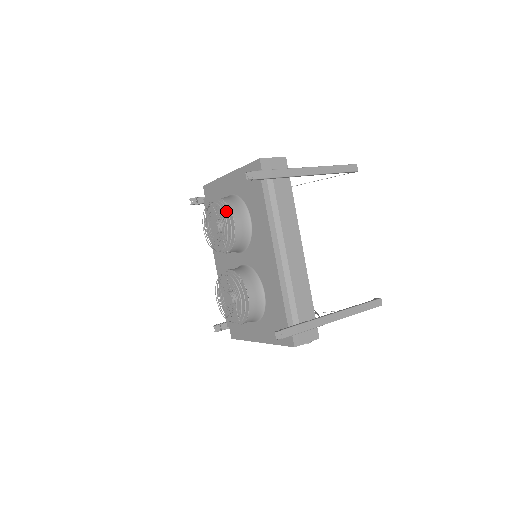
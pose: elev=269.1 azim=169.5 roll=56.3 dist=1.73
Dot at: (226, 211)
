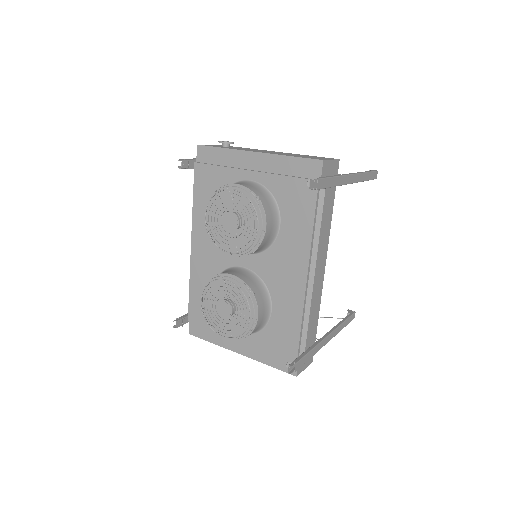
Dot at: occluded
